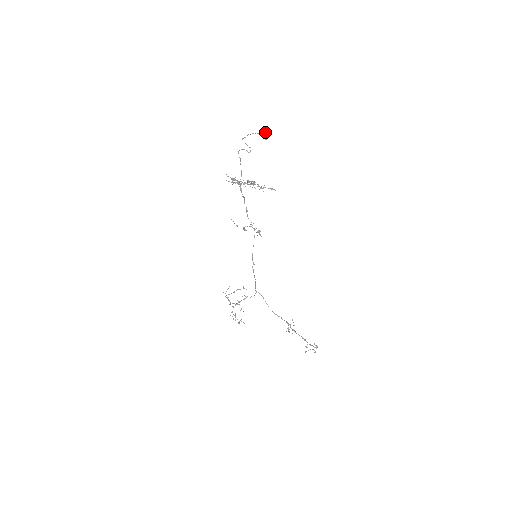
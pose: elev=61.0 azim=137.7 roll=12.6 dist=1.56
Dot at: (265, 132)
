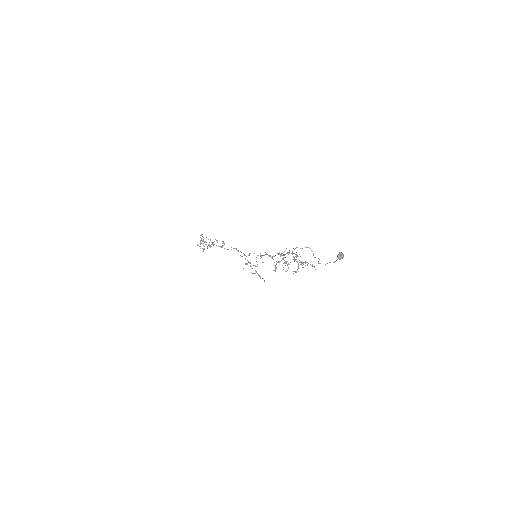
Dot at: occluded
